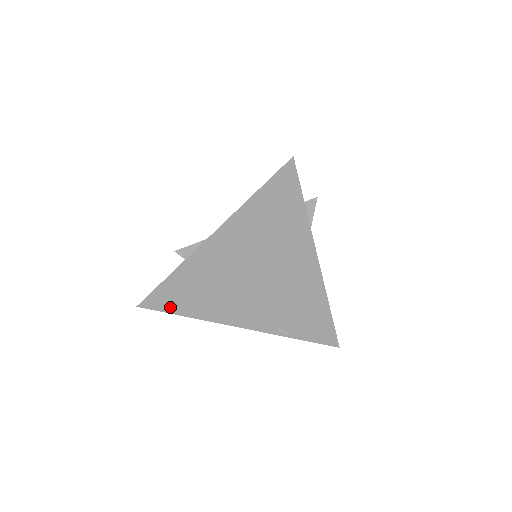
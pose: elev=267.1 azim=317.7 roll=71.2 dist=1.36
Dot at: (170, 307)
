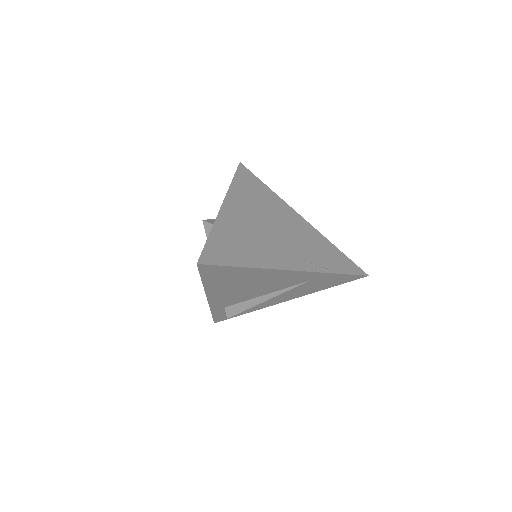
Dot at: (226, 260)
